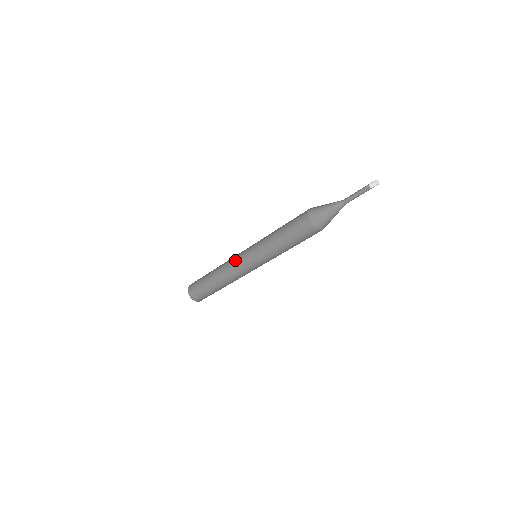
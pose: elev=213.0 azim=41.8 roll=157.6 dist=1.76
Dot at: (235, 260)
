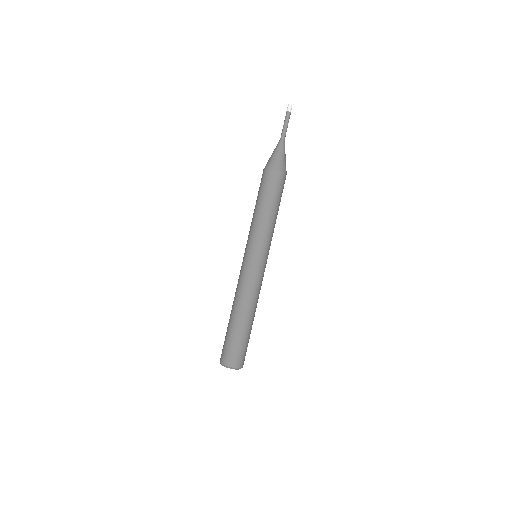
Dot at: occluded
